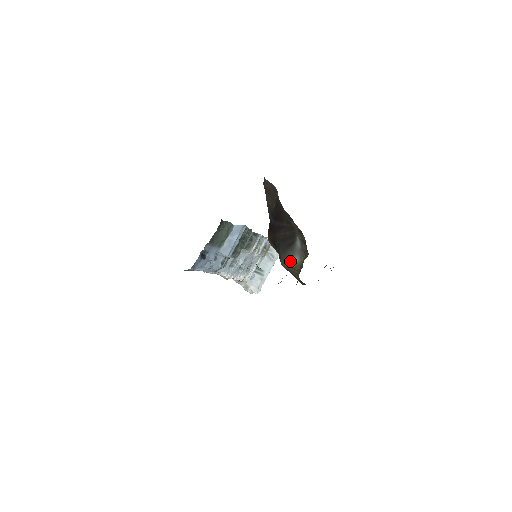
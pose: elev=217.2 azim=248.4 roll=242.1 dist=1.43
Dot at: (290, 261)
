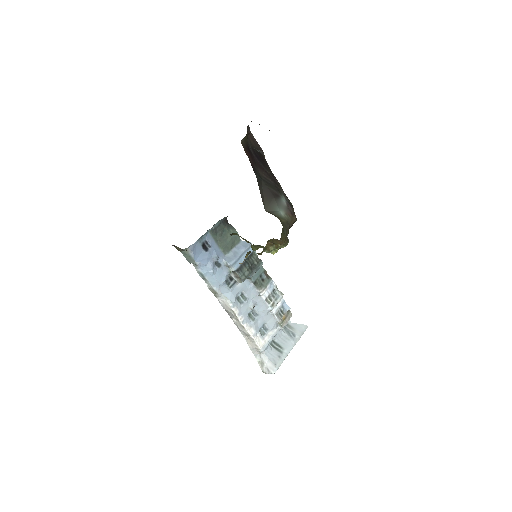
Dot at: (275, 212)
